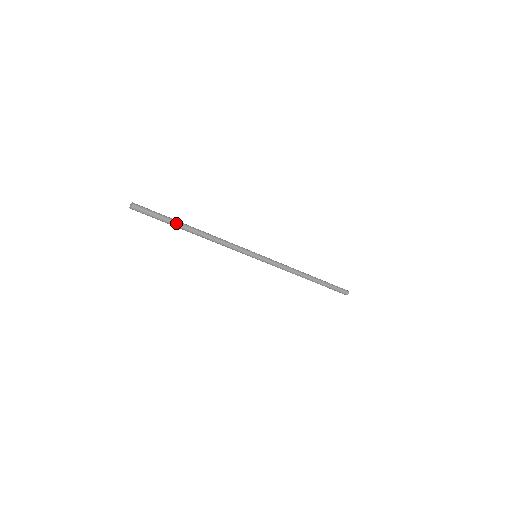
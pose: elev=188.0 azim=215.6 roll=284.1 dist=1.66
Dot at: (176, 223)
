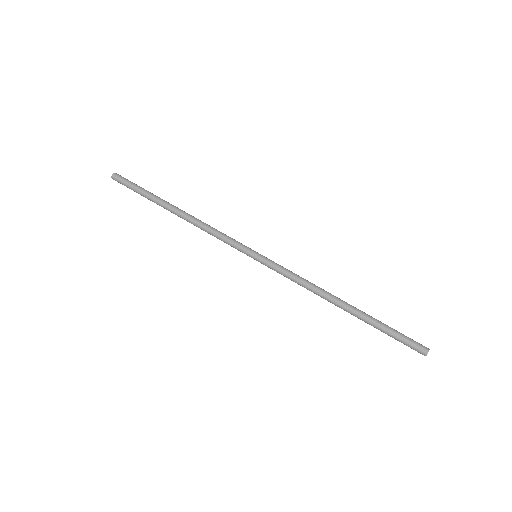
Dot at: (154, 200)
